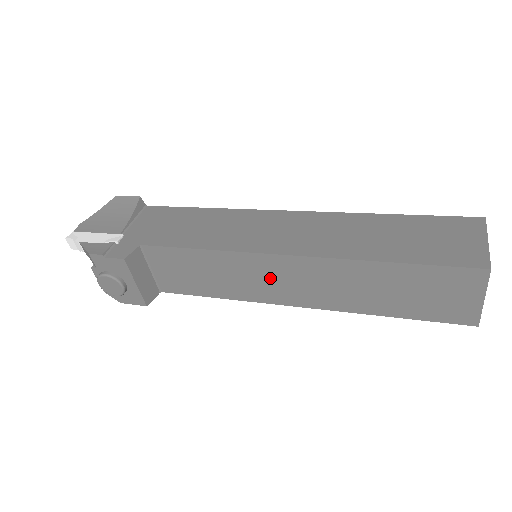
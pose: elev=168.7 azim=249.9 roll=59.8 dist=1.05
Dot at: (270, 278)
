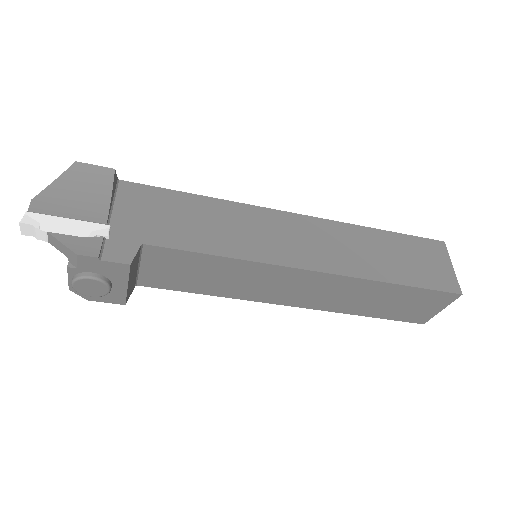
Dot at: (280, 285)
